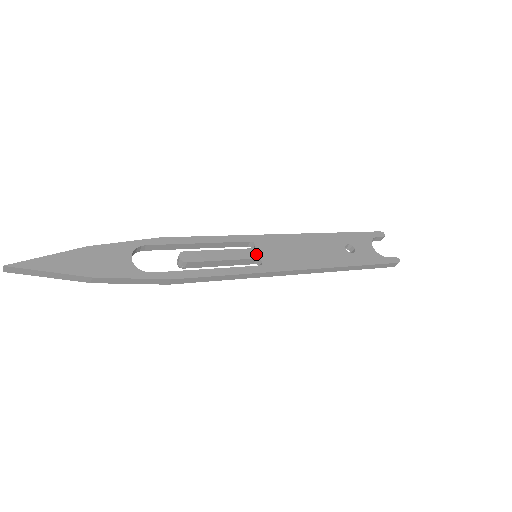
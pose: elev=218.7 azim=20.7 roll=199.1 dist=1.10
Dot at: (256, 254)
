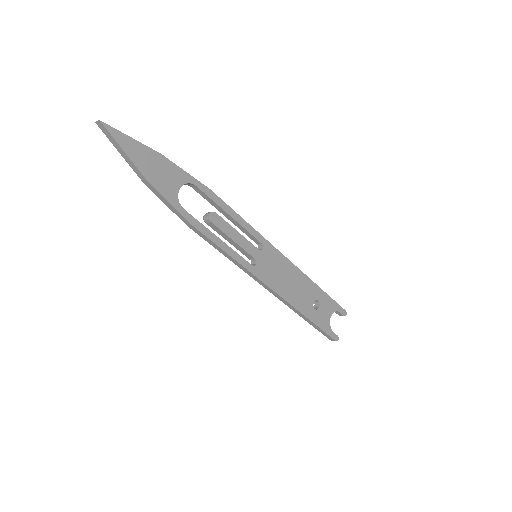
Dot at: (257, 255)
